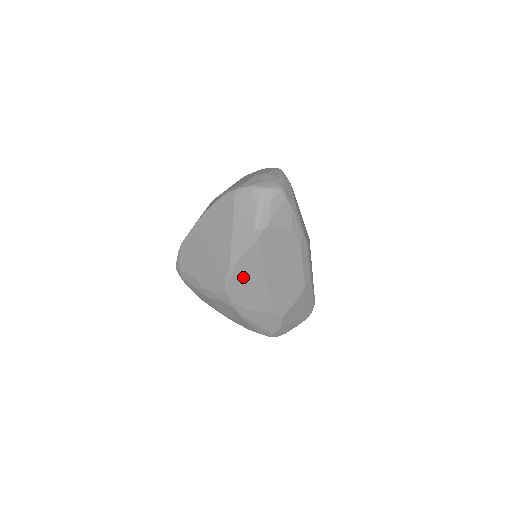
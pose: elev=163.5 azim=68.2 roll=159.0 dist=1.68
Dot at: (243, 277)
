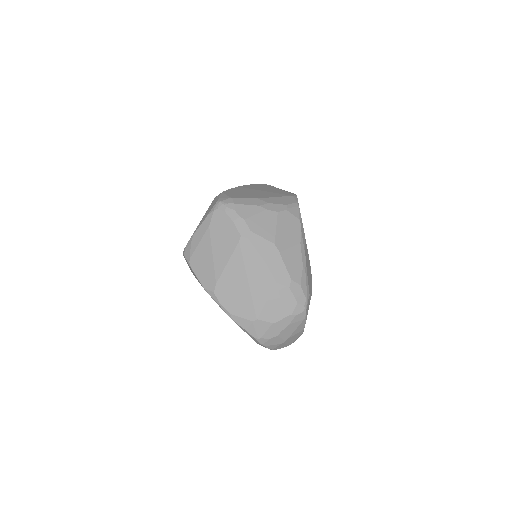
Dot at: occluded
